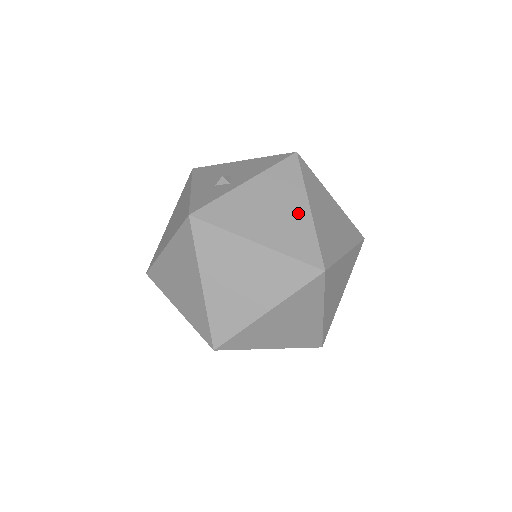
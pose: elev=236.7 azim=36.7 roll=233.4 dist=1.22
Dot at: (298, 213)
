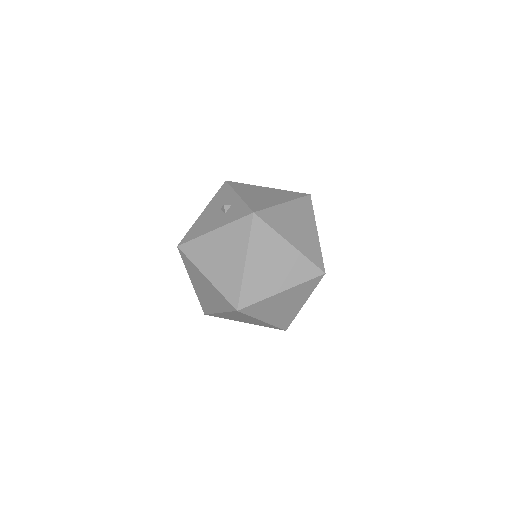
Dot at: (270, 190)
